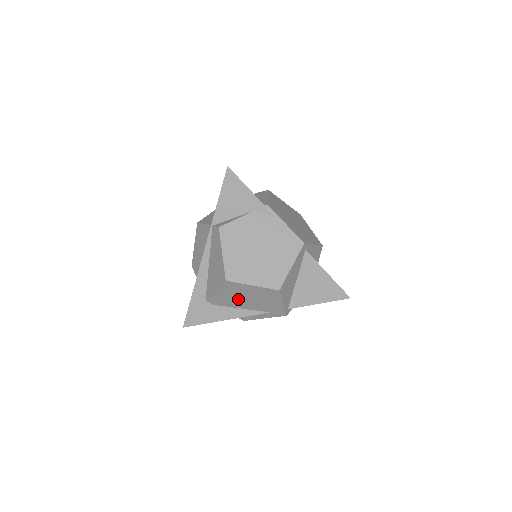
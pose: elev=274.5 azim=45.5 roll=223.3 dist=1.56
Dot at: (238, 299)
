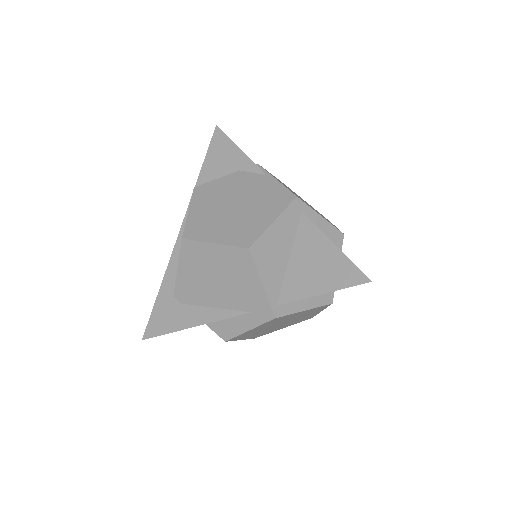
Dot at: (206, 283)
